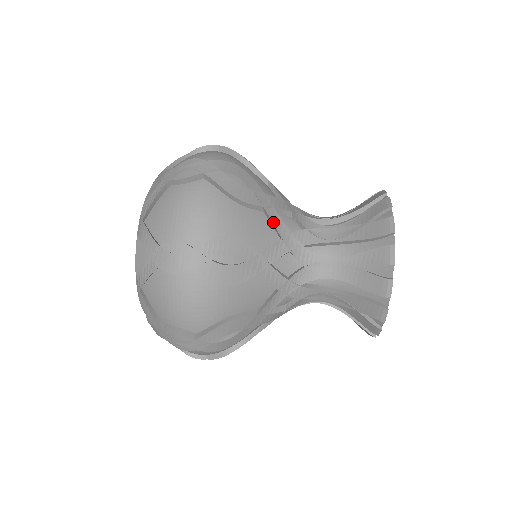
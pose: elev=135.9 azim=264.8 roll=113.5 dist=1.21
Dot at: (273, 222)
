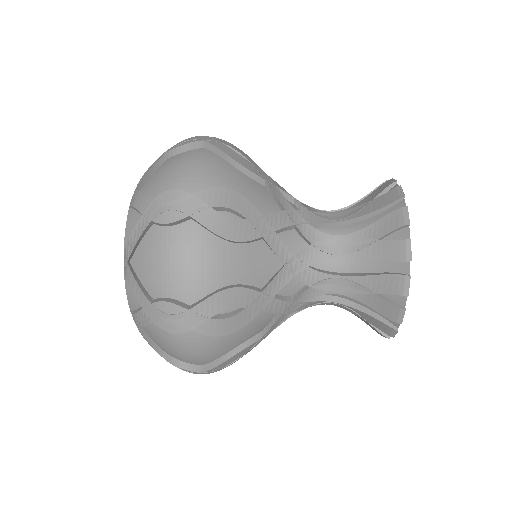
Dot at: occluded
